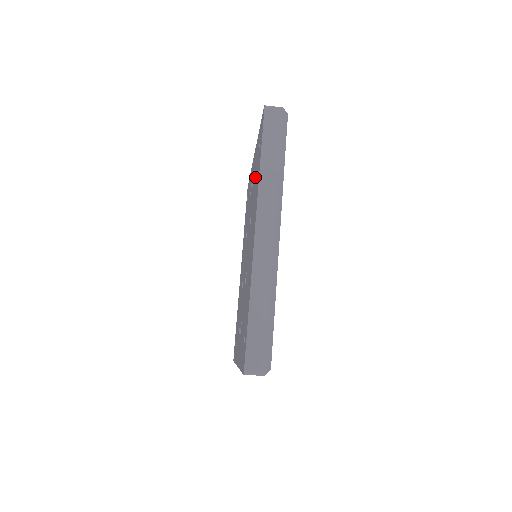
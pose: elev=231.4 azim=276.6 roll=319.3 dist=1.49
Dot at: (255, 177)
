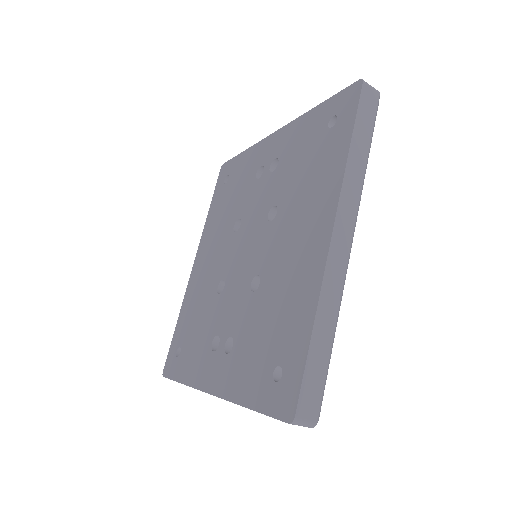
Dot at: (303, 161)
